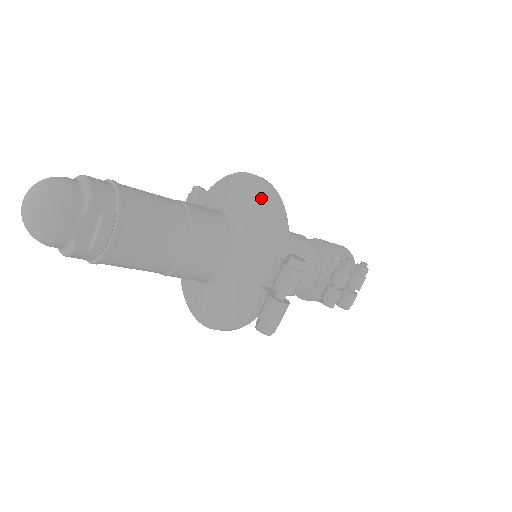
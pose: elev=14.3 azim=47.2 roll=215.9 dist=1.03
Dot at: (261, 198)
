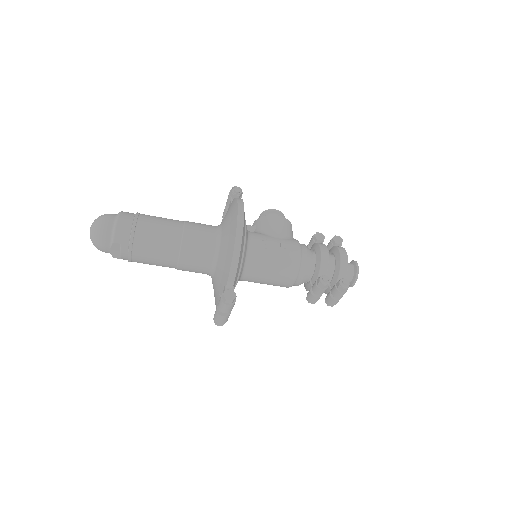
Dot at: (231, 239)
